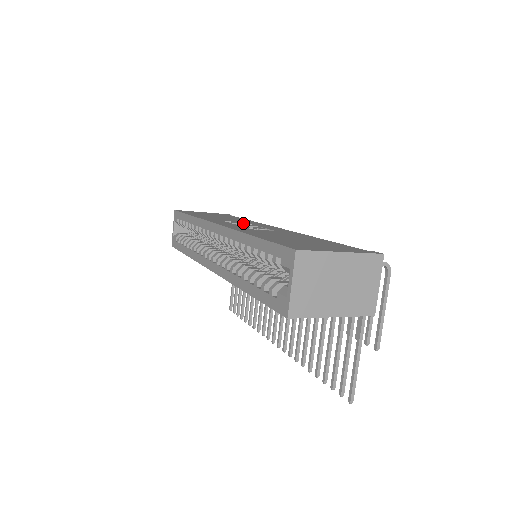
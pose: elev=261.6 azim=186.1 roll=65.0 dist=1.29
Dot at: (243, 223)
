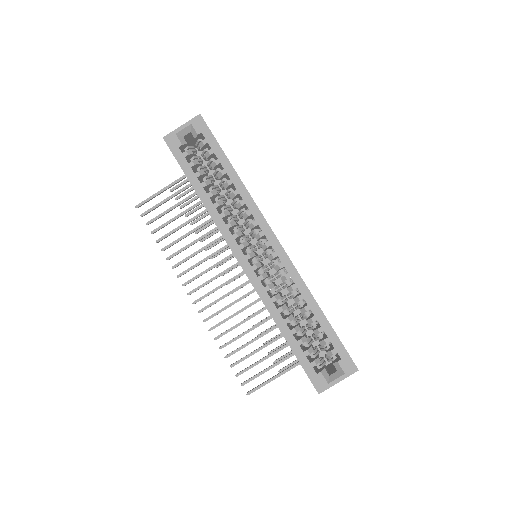
Dot at: occluded
